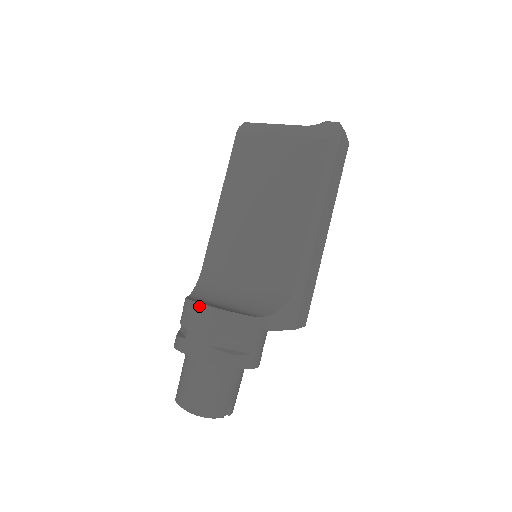
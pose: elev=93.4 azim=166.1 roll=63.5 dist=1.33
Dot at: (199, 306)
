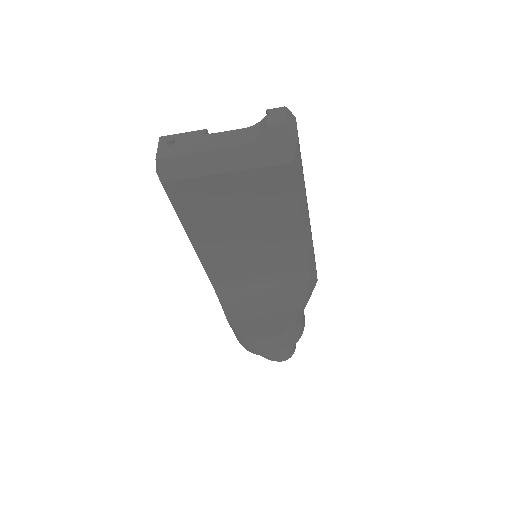
Dot at: (258, 340)
